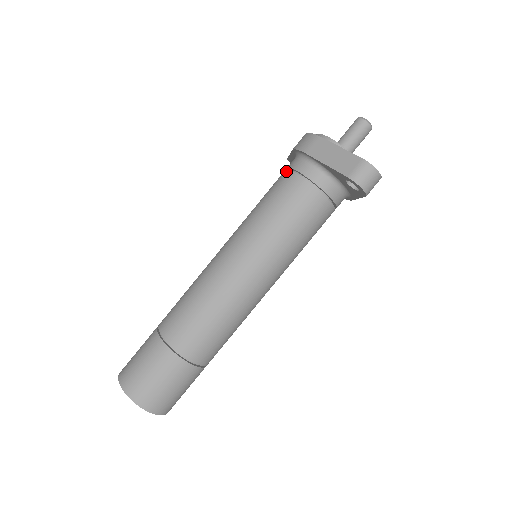
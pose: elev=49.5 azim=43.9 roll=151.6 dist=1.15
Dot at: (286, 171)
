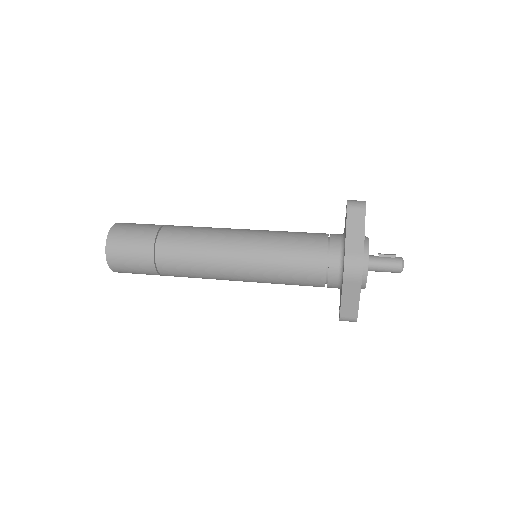
Dot at: (324, 263)
